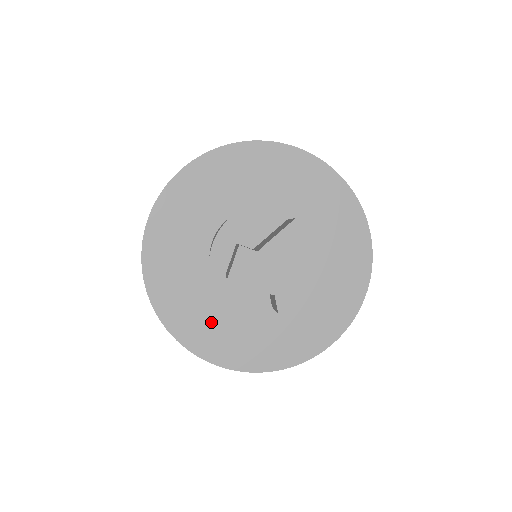
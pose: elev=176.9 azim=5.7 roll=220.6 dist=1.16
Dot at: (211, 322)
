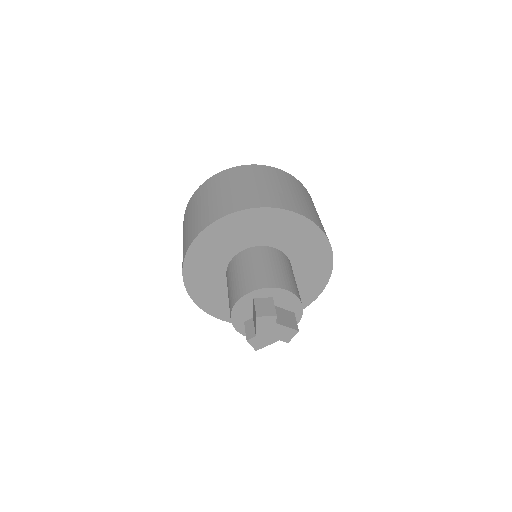
Dot at: occluded
